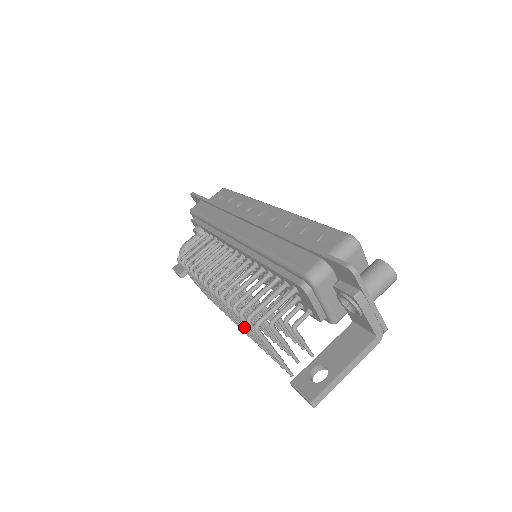
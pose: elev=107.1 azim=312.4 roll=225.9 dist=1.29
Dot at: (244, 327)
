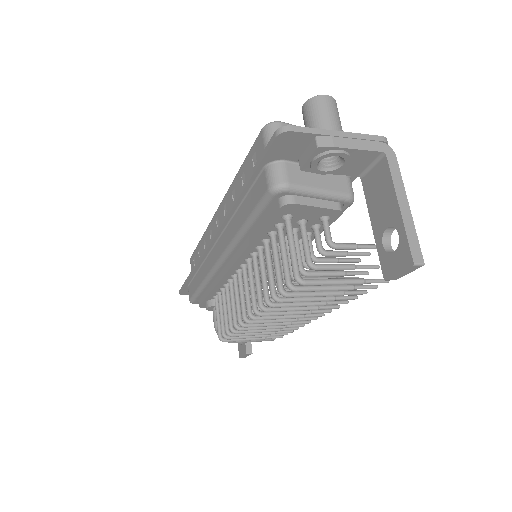
Dot at: (309, 305)
